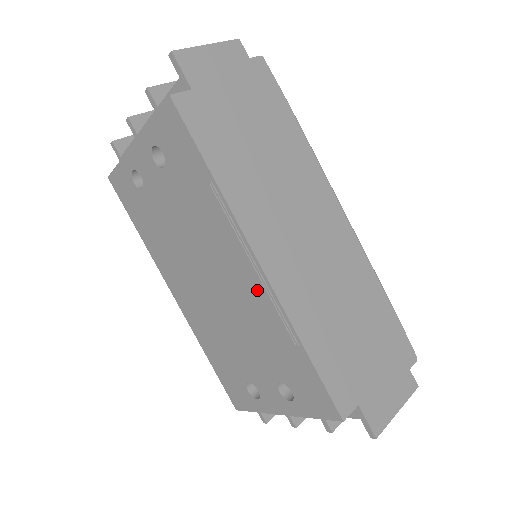
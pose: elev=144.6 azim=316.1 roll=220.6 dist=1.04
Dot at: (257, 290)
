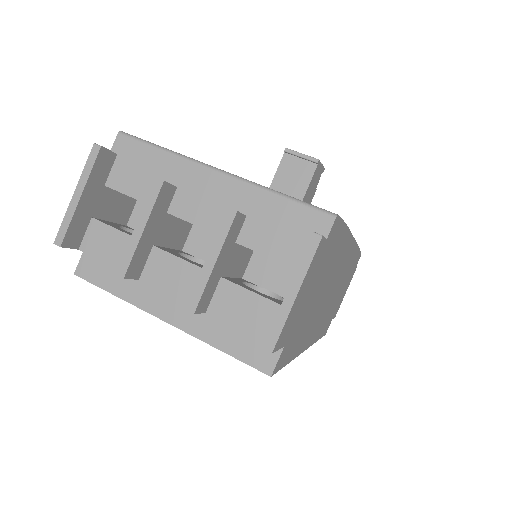
Dot at: occluded
